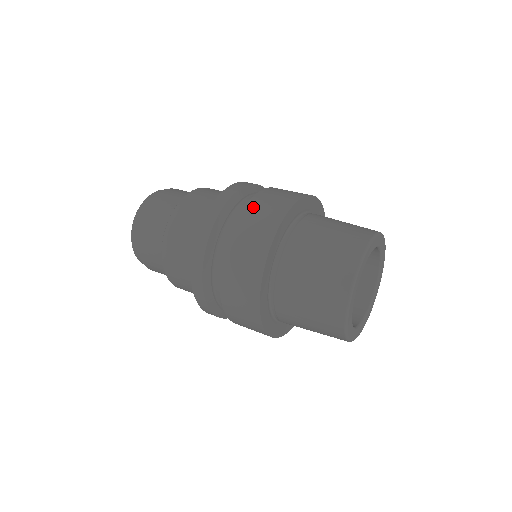
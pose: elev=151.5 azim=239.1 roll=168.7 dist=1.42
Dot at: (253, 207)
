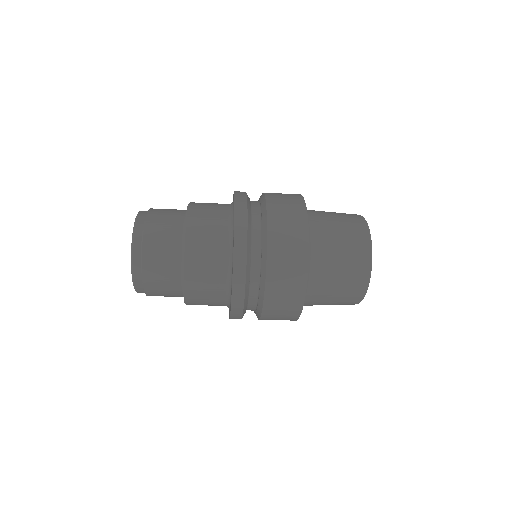
Dot at: occluded
